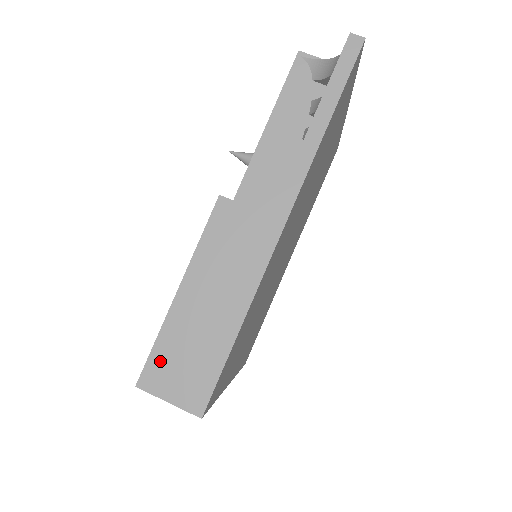
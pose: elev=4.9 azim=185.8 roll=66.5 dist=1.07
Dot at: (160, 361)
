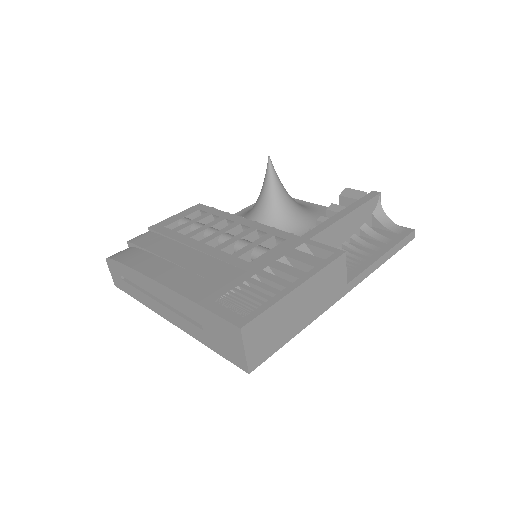
Dot at: (262, 322)
